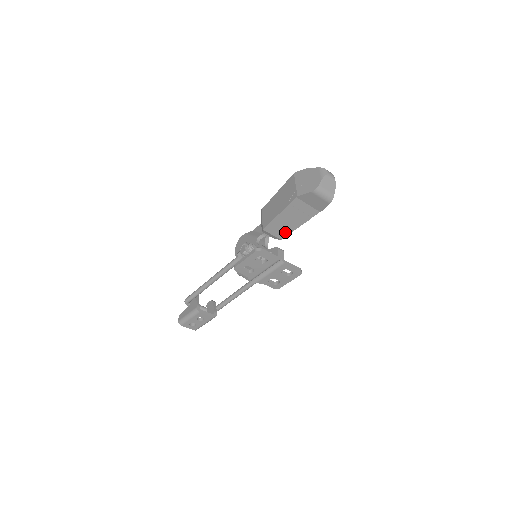
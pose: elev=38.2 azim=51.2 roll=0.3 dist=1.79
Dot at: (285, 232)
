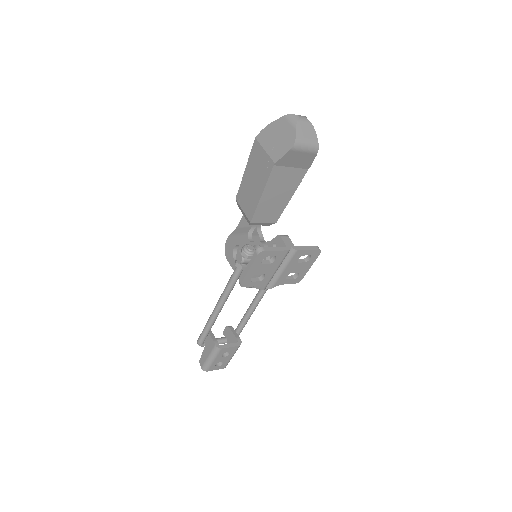
Dot at: (277, 212)
